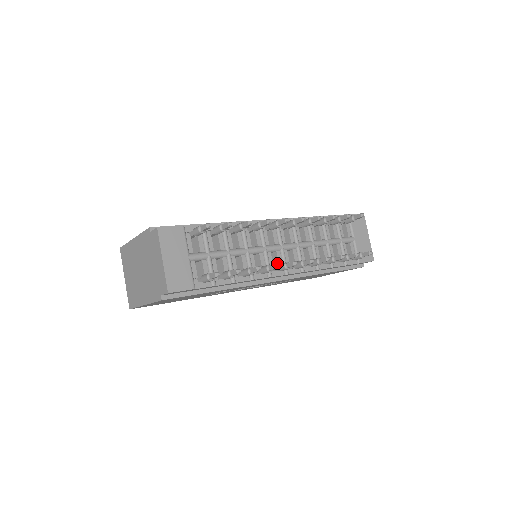
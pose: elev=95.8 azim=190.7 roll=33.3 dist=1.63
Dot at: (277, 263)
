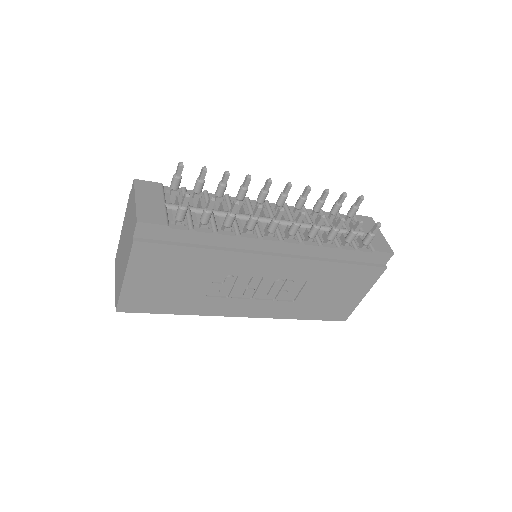
Dot at: occluded
